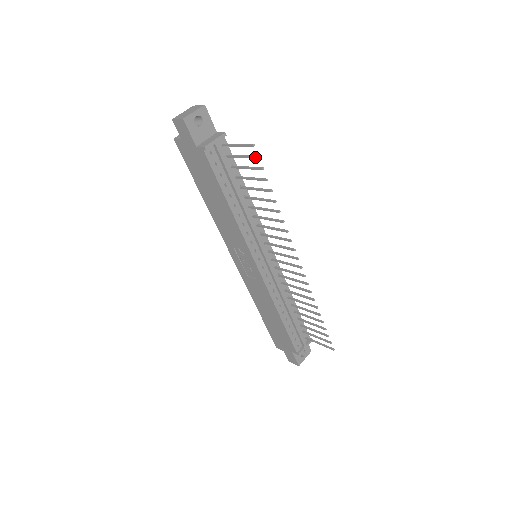
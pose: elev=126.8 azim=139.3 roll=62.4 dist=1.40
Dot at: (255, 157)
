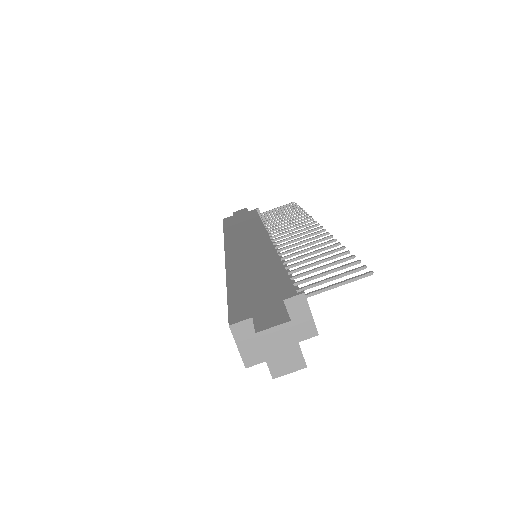
Dot at: occluded
